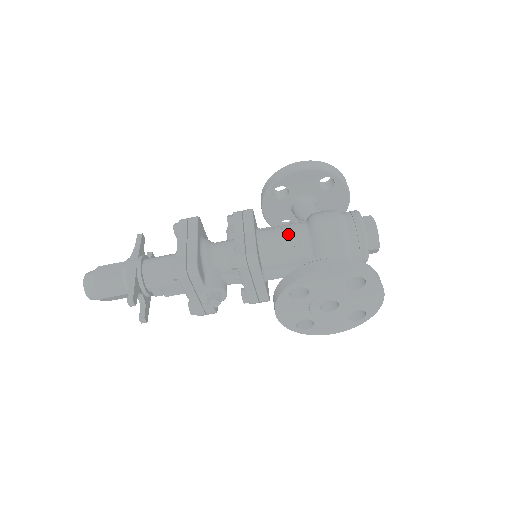
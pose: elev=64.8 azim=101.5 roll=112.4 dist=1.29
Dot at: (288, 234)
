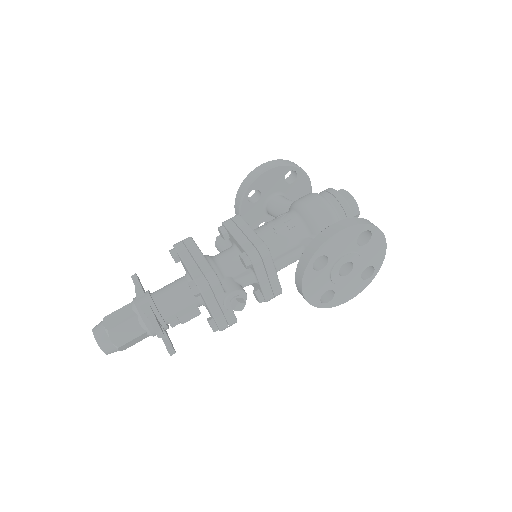
Dot at: (282, 224)
